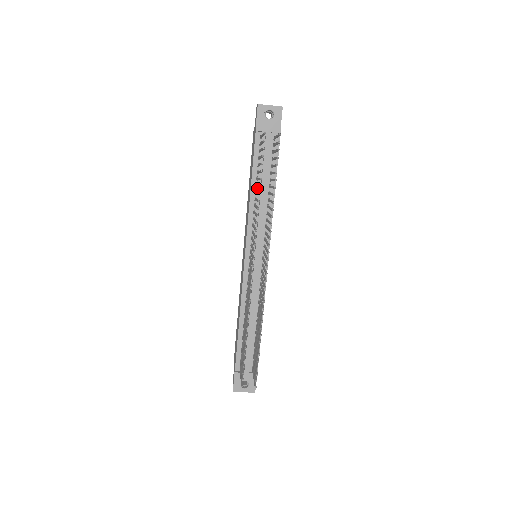
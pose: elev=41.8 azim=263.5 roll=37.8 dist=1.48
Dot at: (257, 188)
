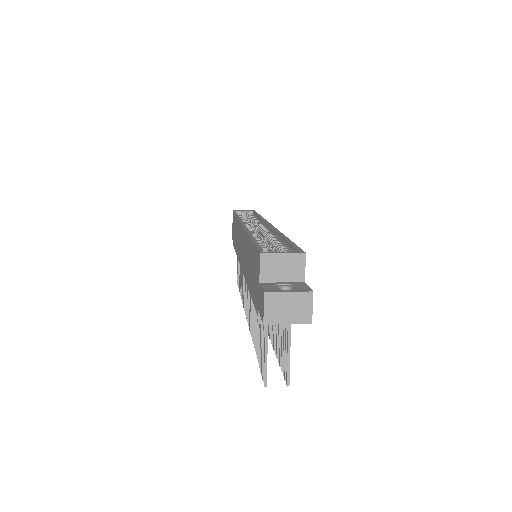
Dot at: occluded
